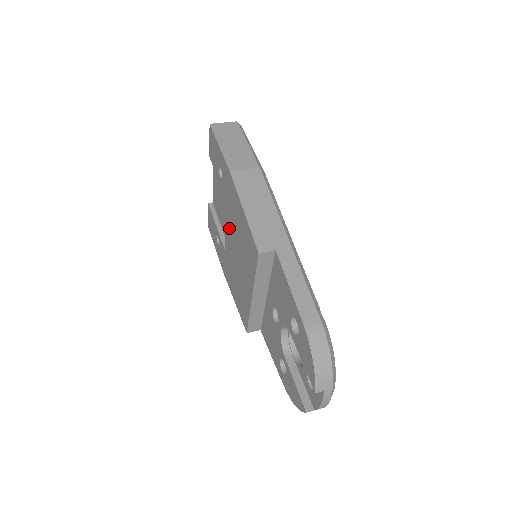
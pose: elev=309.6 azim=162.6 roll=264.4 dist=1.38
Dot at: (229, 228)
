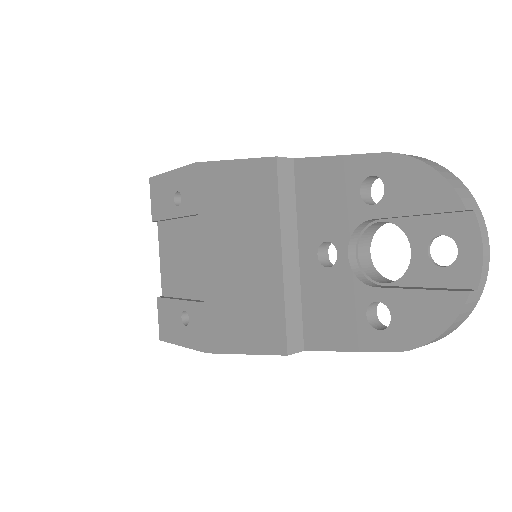
Dot at: (208, 244)
